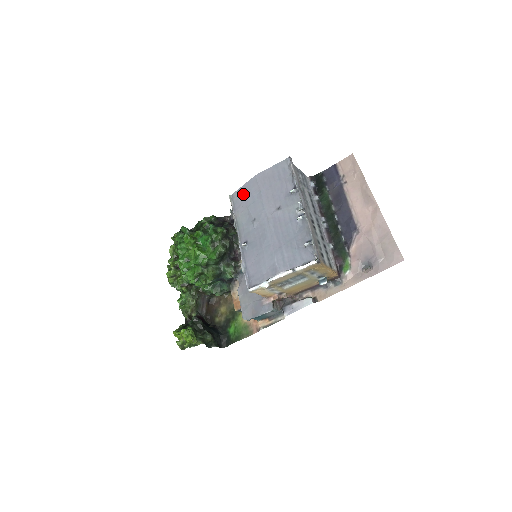
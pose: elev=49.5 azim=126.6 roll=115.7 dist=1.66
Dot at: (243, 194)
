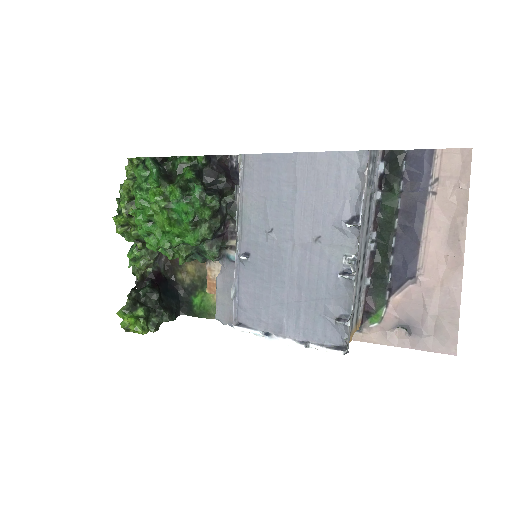
Dot at: (264, 170)
